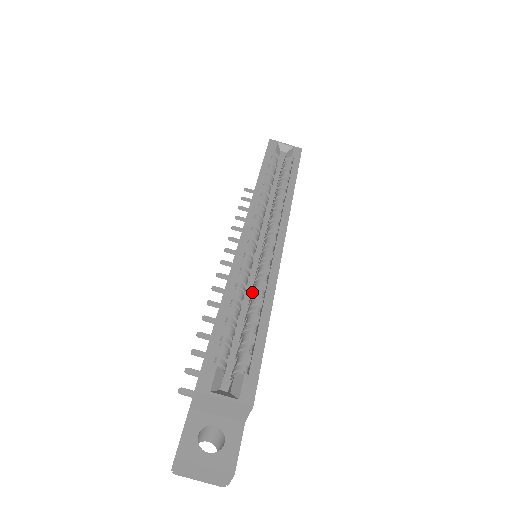
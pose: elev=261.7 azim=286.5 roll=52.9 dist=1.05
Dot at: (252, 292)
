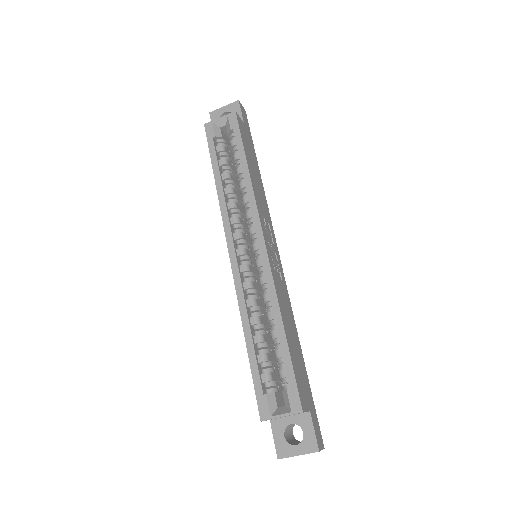
Dot at: (265, 305)
